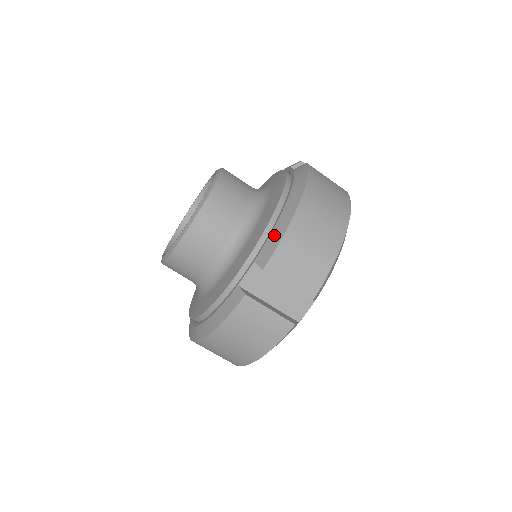
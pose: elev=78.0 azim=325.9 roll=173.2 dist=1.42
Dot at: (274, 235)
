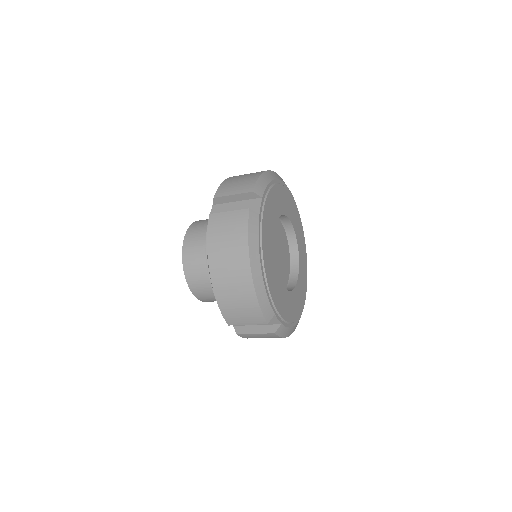
Dot at: occluded
